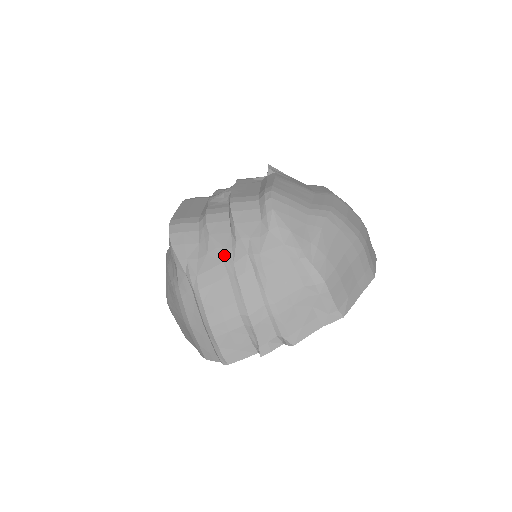
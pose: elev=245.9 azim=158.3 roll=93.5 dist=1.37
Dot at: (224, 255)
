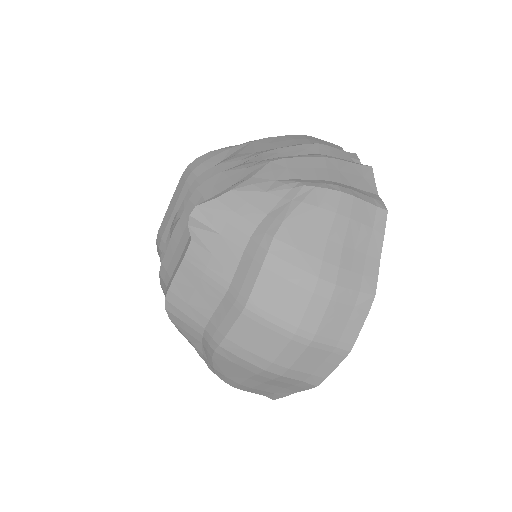
Dot at: occluded
